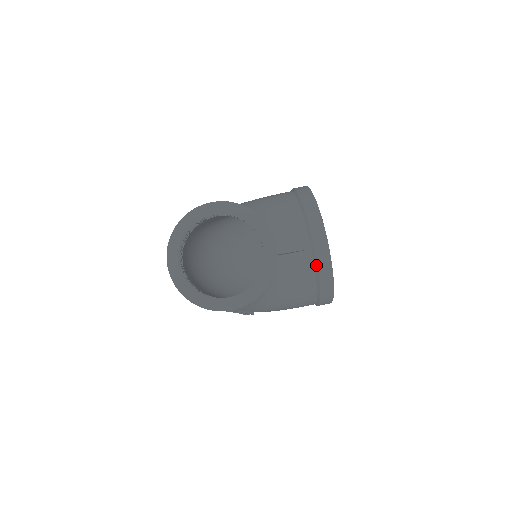
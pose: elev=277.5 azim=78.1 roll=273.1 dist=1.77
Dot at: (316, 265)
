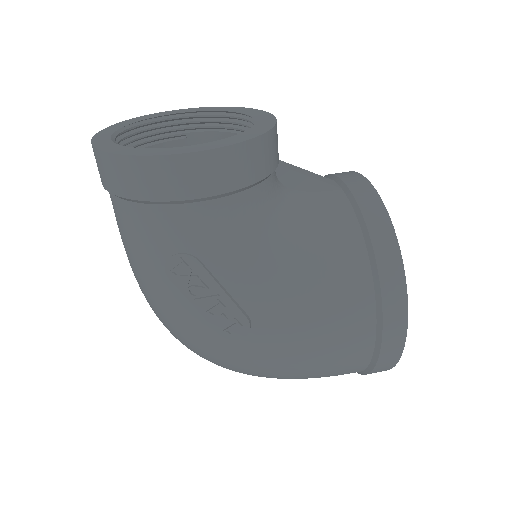
Dot at: (354, 203)
